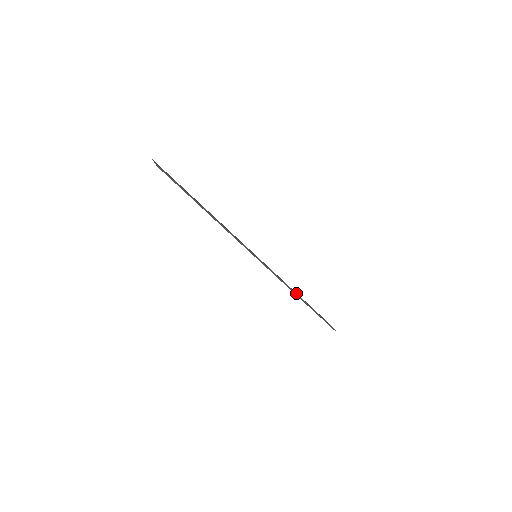
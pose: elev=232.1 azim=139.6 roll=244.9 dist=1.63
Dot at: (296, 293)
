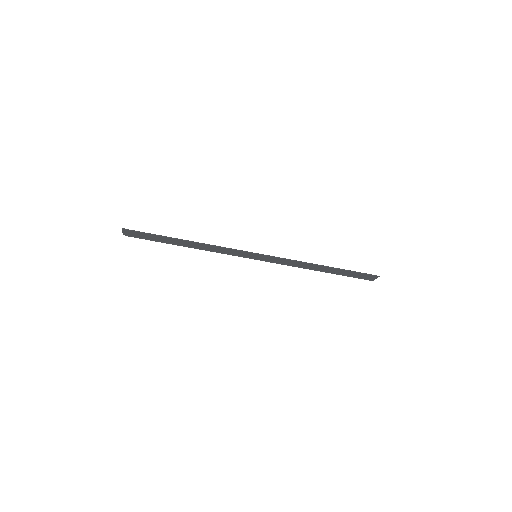
Dot at: (315, 265)
